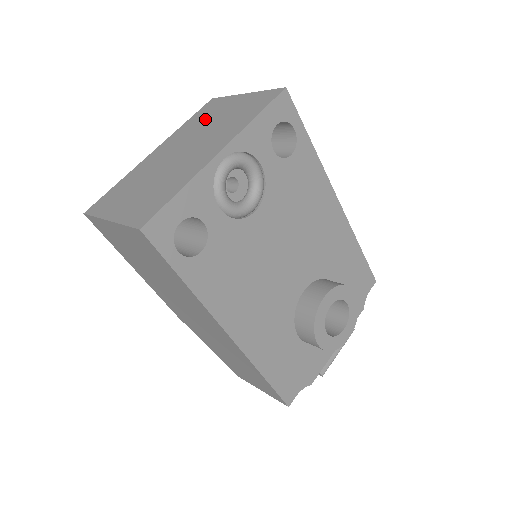
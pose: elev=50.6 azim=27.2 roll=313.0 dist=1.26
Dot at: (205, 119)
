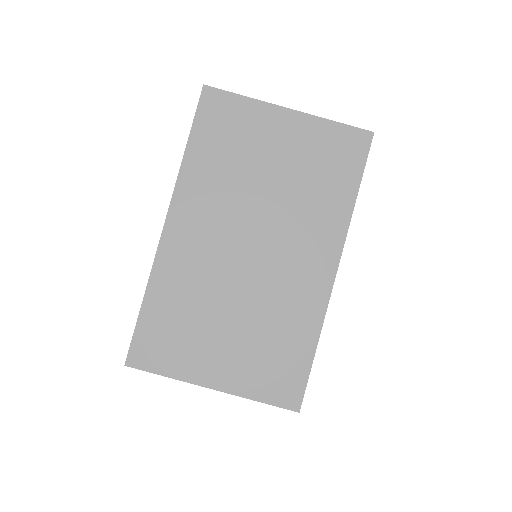
Dot at: (238, 160)
